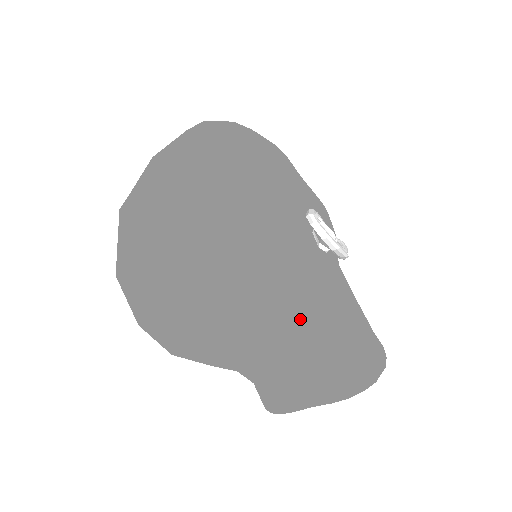
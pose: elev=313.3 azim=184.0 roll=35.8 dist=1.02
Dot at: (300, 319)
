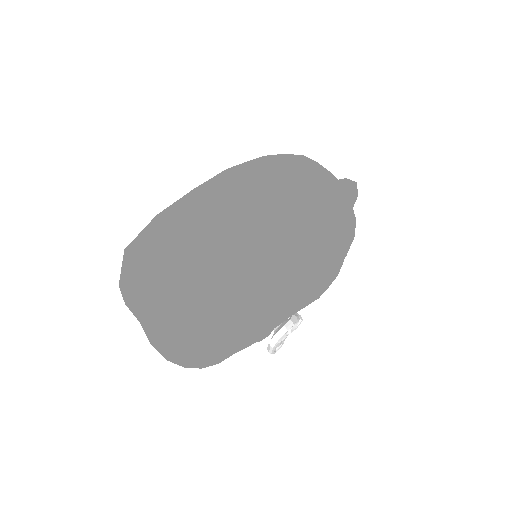
Dot at: occluded
